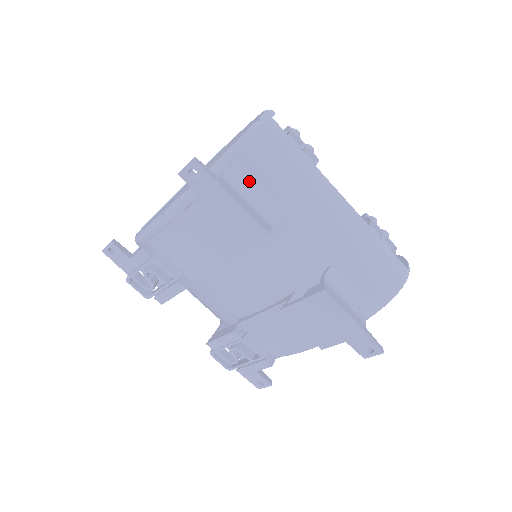
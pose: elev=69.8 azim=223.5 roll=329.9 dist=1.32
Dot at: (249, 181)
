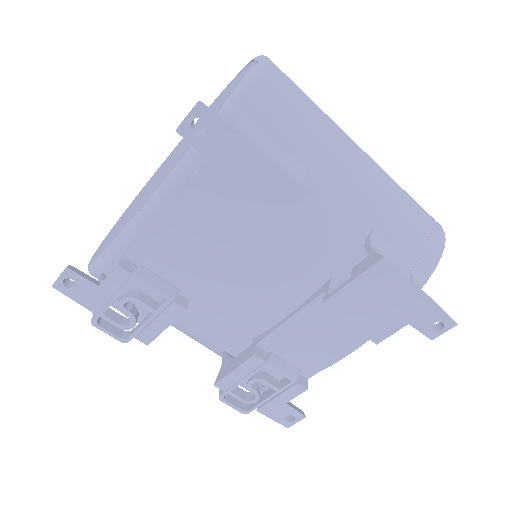
Dot at: (262, 137)
